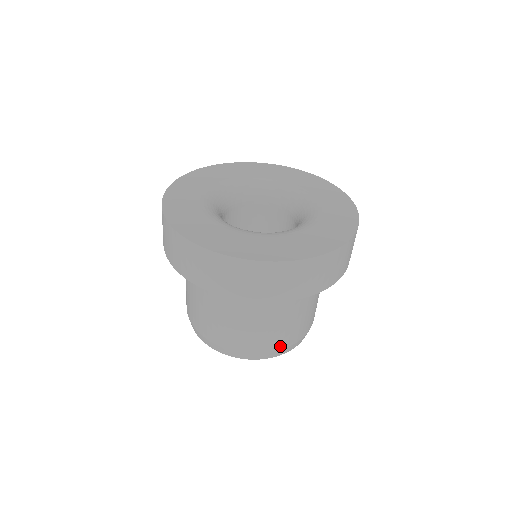
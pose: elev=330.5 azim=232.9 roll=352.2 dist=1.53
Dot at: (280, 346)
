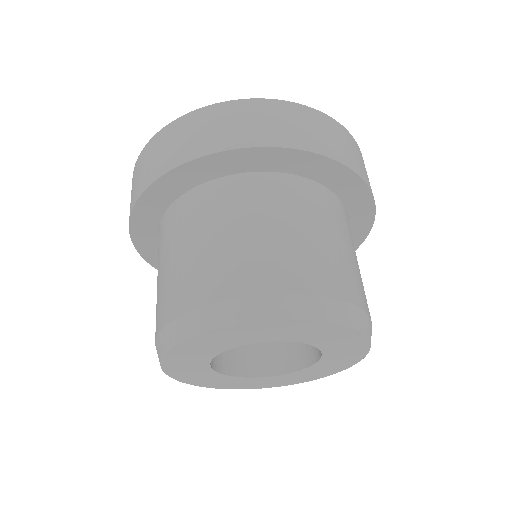
Dot at: (299, 286)
